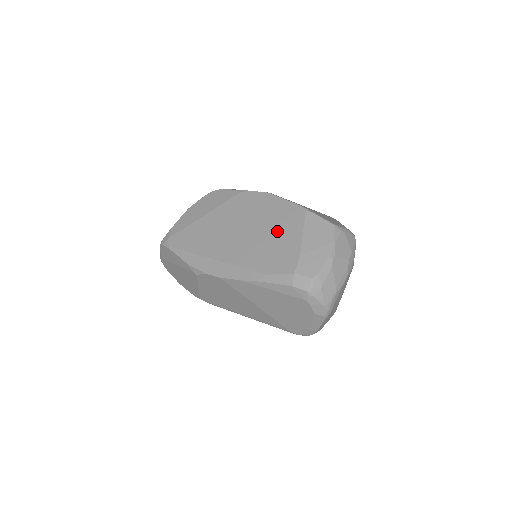
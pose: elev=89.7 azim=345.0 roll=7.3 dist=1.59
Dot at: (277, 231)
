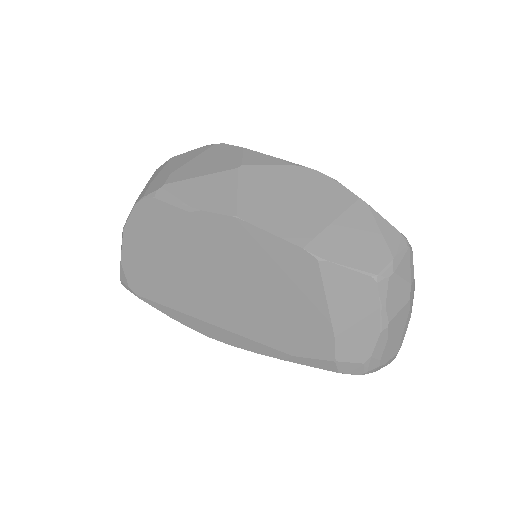
Dot at: (282, 293)
